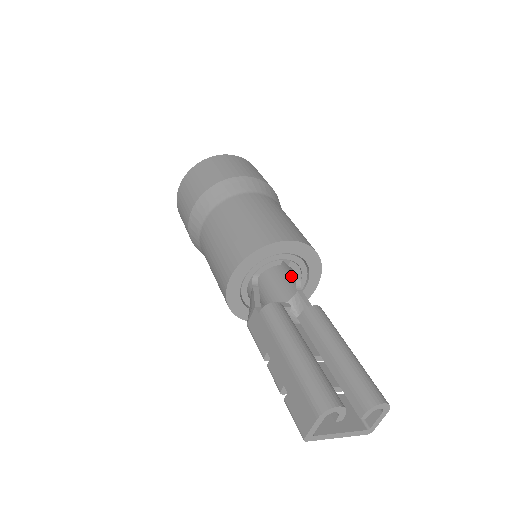
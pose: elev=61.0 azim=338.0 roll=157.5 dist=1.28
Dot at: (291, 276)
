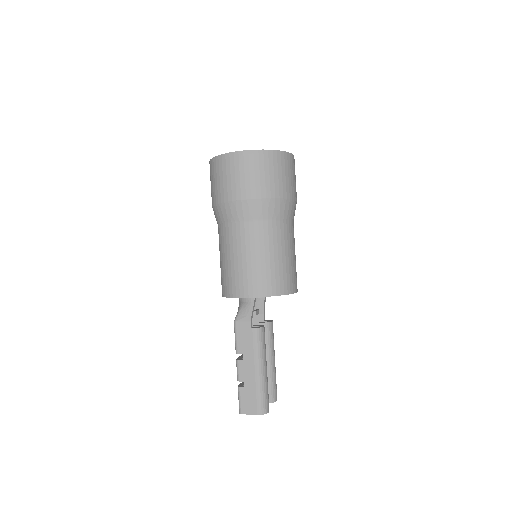
Dot at: occluded
